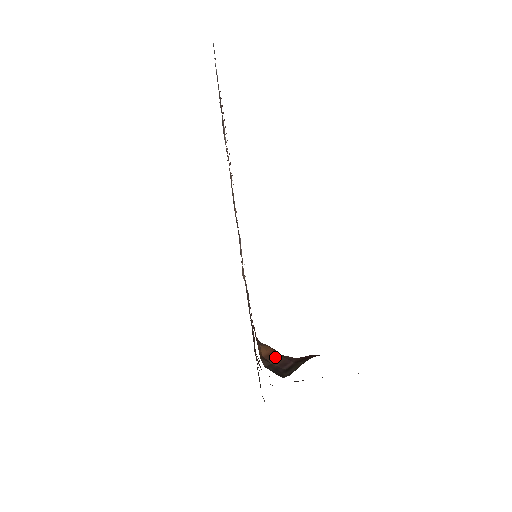
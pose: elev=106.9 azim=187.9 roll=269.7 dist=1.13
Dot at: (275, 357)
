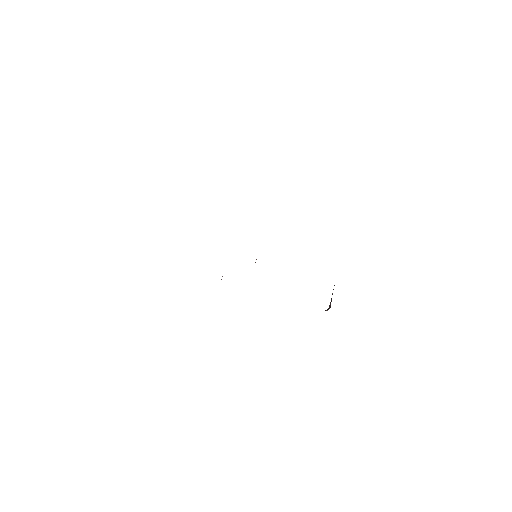
Dot at: occluded
